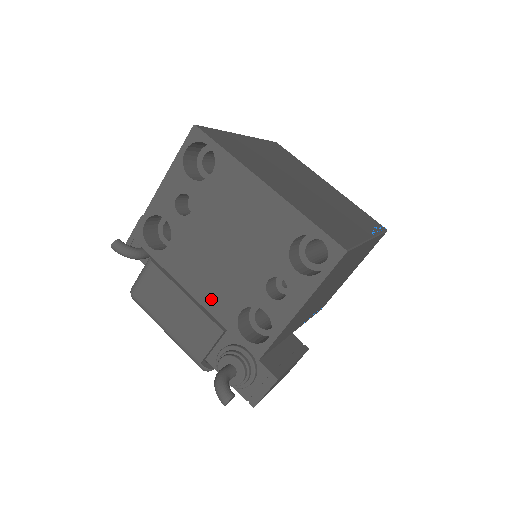
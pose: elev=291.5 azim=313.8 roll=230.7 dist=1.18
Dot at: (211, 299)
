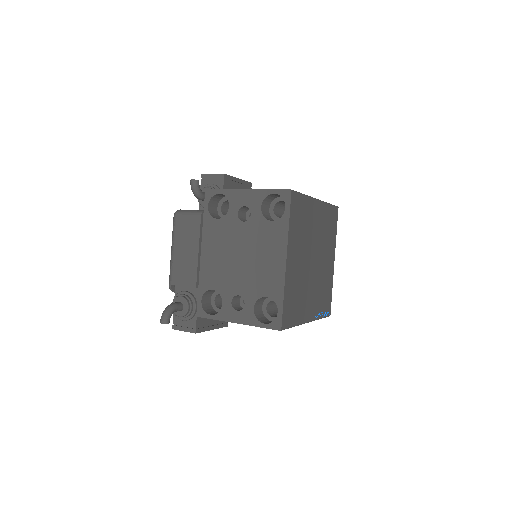
Dot at: (207, 267)
